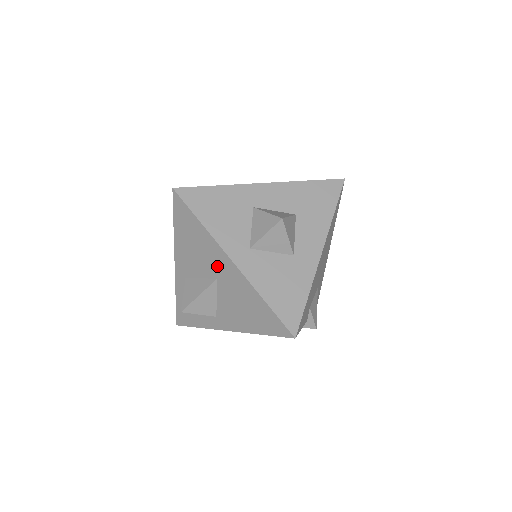
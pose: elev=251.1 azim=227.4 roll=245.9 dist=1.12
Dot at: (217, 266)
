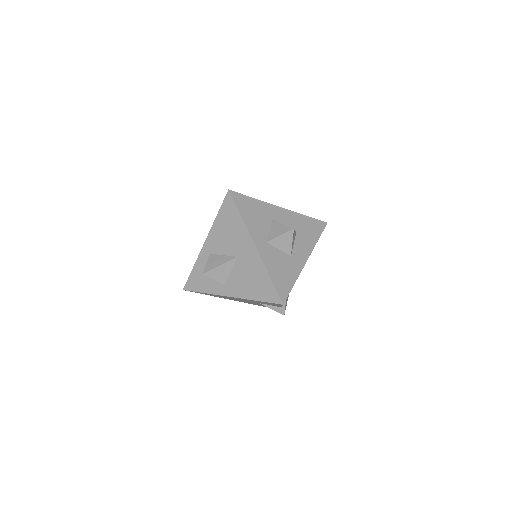
Dot at: (241, 248)
